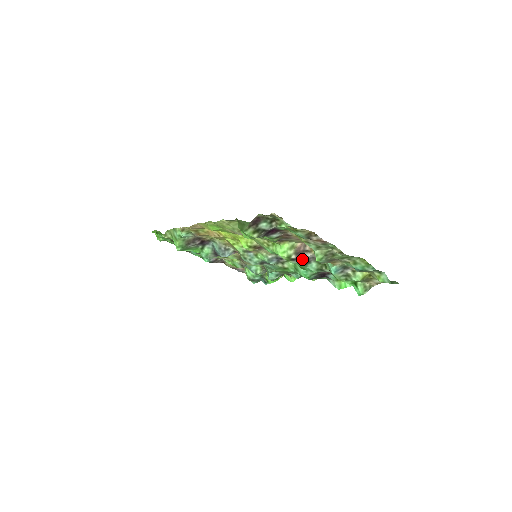
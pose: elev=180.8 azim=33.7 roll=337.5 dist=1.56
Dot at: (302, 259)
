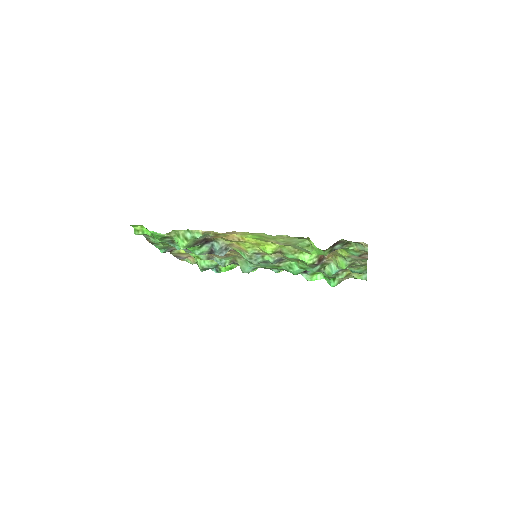
Dot at: (317, 264)
